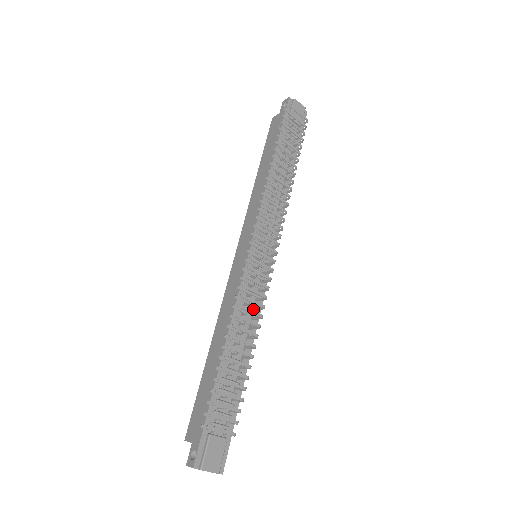
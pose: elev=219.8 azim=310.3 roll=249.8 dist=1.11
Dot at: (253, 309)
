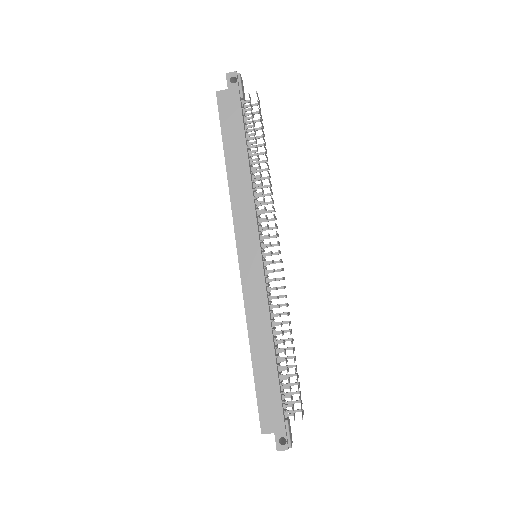
Dot at: occluded
